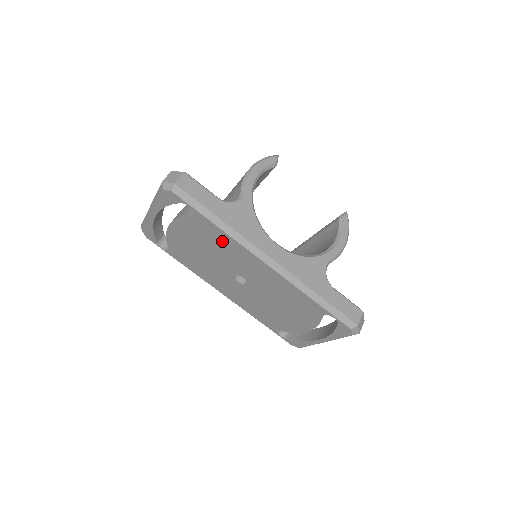
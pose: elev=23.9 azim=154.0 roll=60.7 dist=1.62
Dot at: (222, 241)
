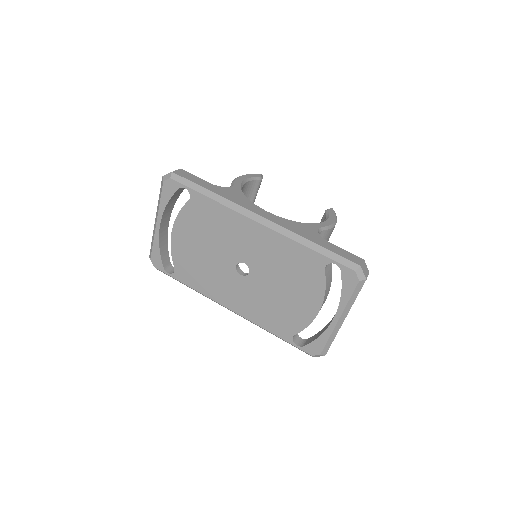
Dot at: (218, 218)
